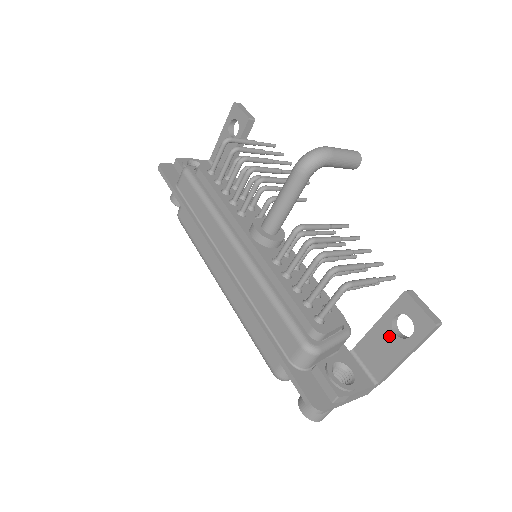
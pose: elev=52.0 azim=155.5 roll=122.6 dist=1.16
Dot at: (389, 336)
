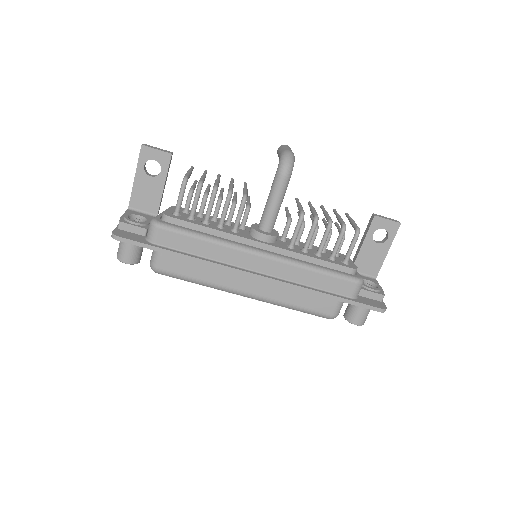
Dot at: (374, 247)
